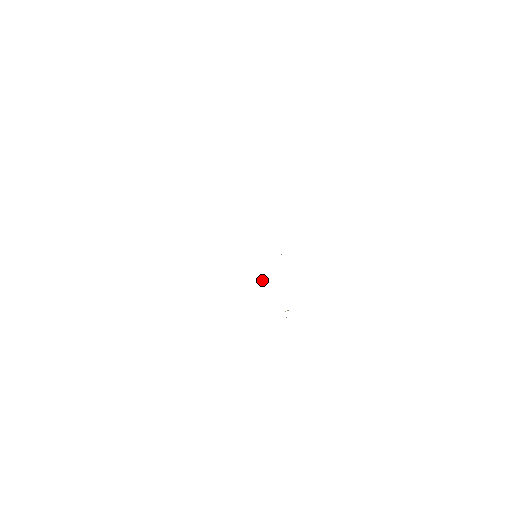
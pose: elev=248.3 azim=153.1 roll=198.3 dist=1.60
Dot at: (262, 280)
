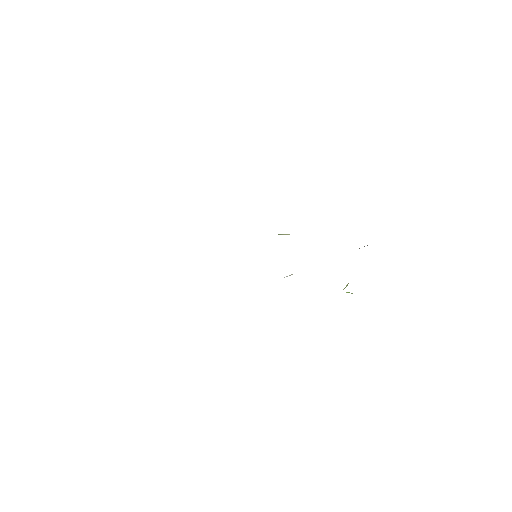
Dot at: (286, 276)
